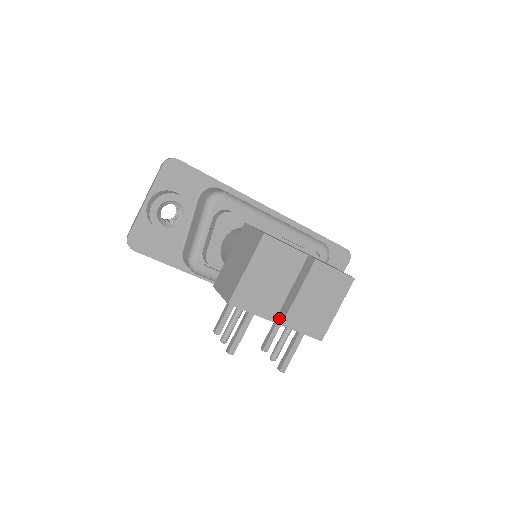
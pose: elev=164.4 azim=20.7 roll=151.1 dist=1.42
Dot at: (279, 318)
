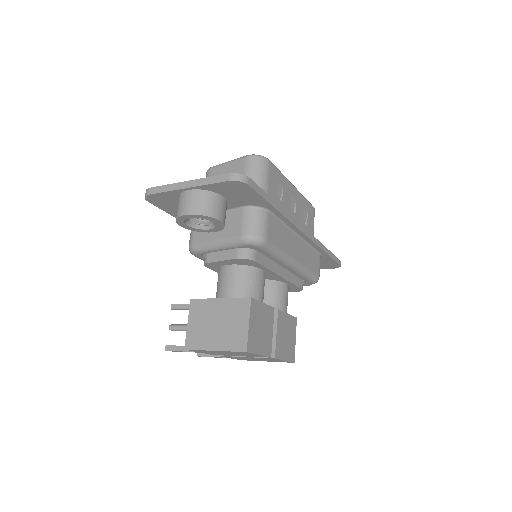
Dot at: occluded
